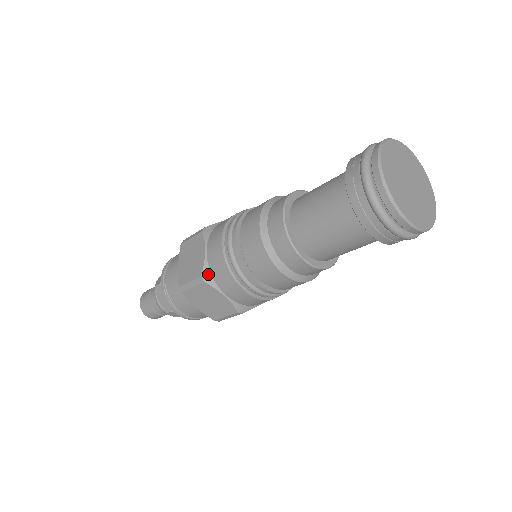
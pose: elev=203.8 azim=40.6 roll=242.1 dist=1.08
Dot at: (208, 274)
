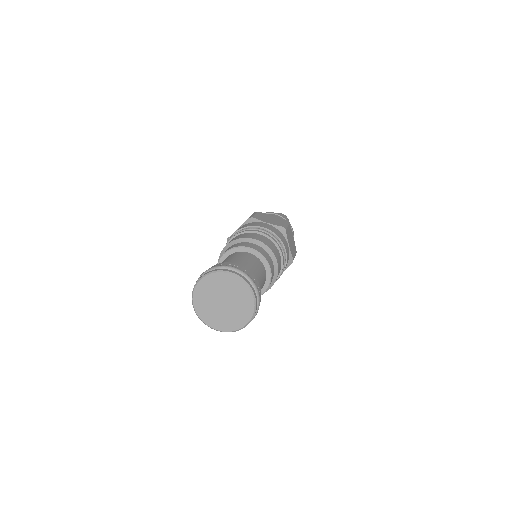
Dot at: occluded
